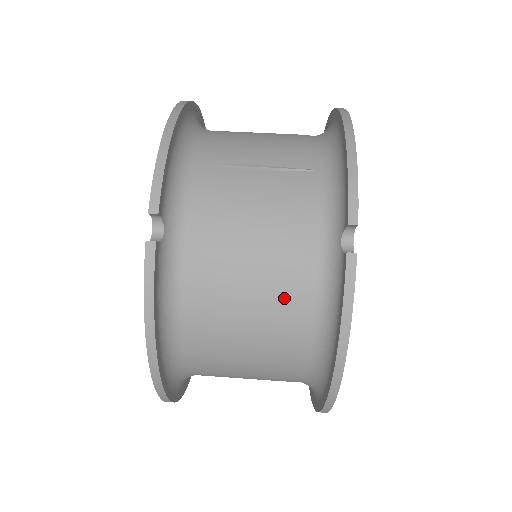
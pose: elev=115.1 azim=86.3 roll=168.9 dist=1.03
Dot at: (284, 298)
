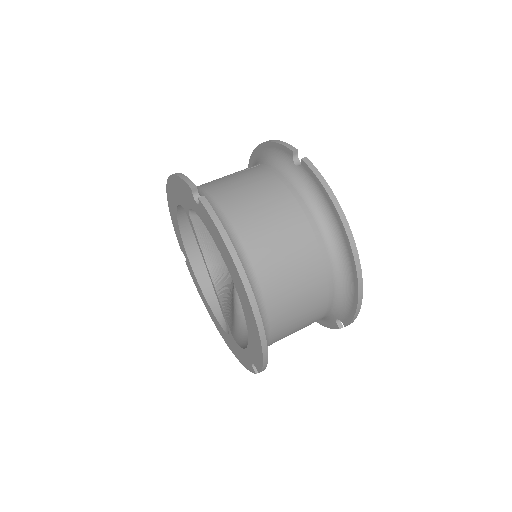
Dot at: (288, 205)
